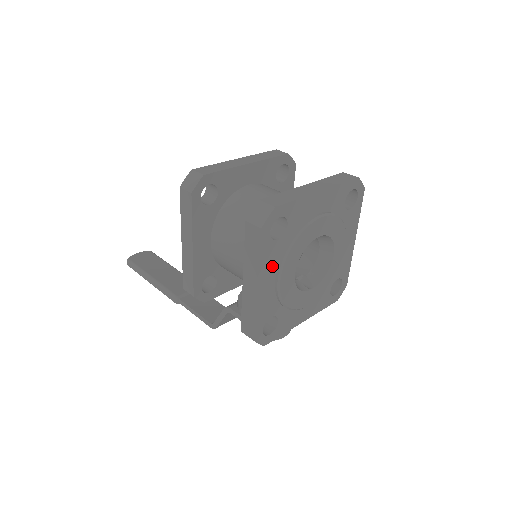
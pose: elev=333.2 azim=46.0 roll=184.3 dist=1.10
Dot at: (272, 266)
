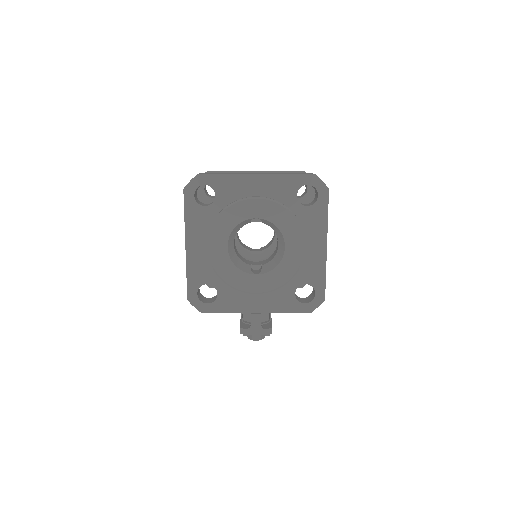
Dot at: (201, 230)
